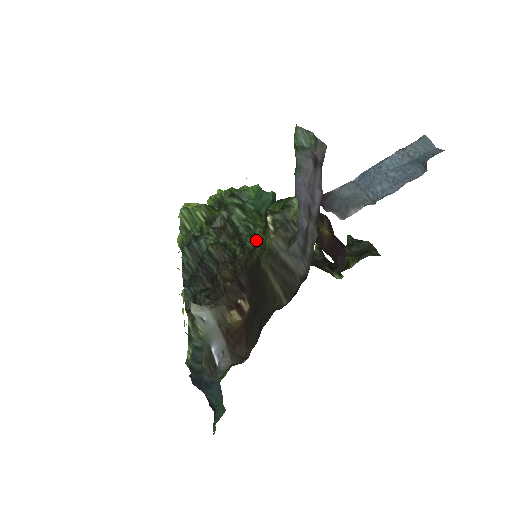
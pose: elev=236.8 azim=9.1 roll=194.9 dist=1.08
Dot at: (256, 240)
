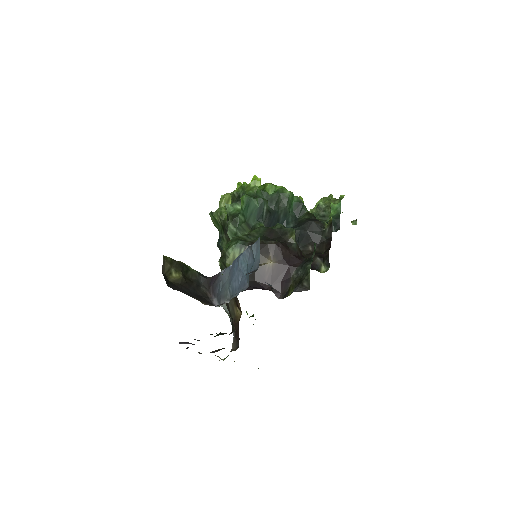
Dot at: occluded
